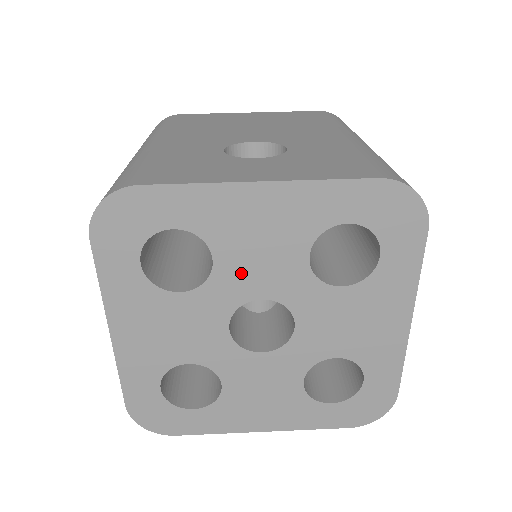
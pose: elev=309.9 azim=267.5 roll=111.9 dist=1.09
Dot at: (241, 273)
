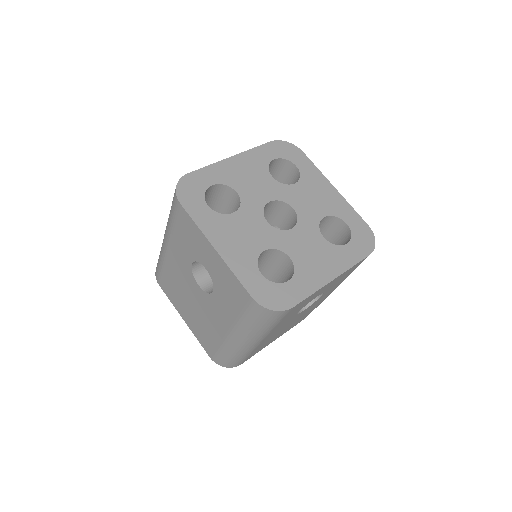
Dot at: (252, 193)
